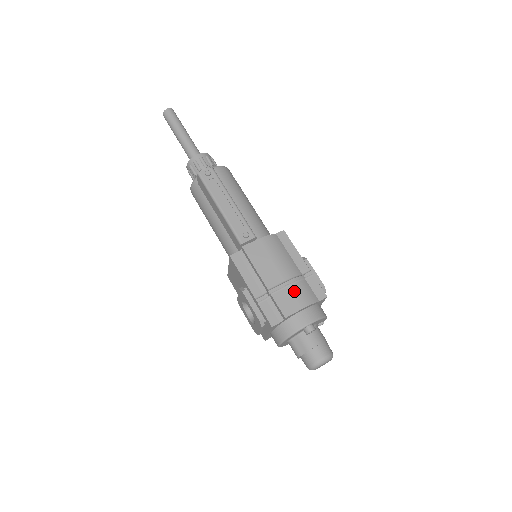
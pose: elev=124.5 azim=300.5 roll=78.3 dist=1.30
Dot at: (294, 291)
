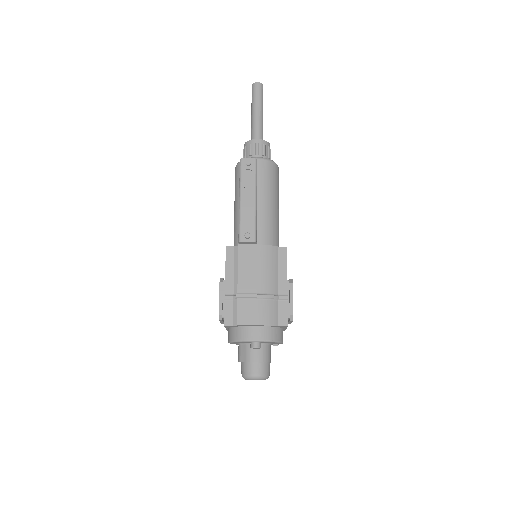
Dot at: (259, 306)
